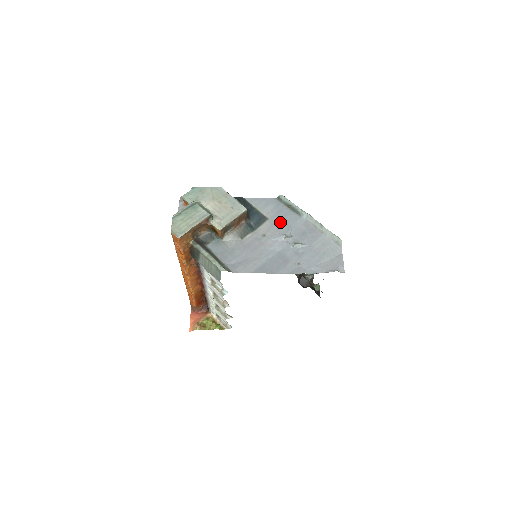
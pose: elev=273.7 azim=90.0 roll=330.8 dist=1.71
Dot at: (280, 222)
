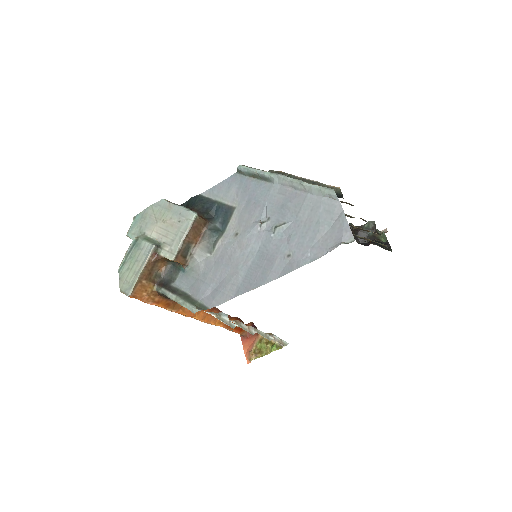
Dot at: (250, 205)
